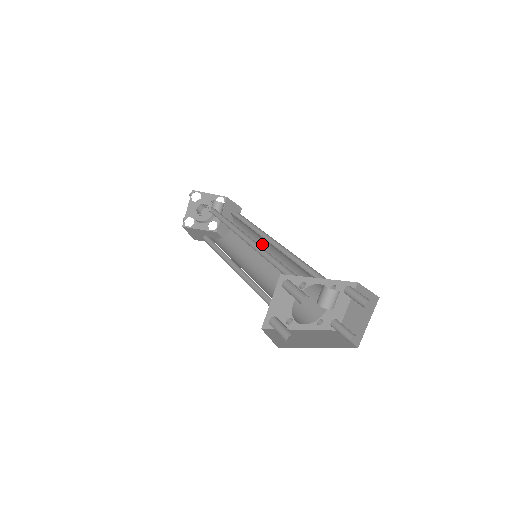
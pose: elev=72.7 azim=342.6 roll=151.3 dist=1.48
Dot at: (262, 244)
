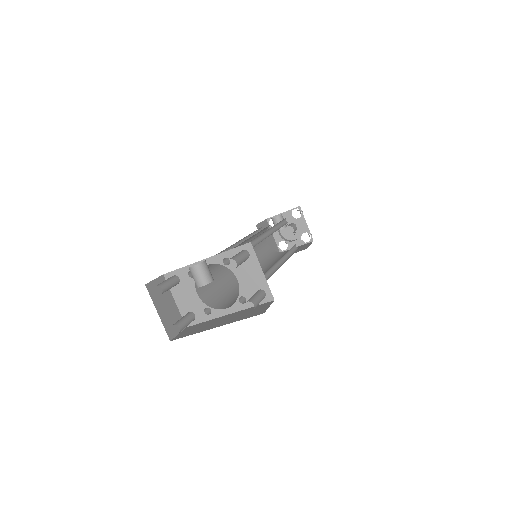
Dot at: occluded
